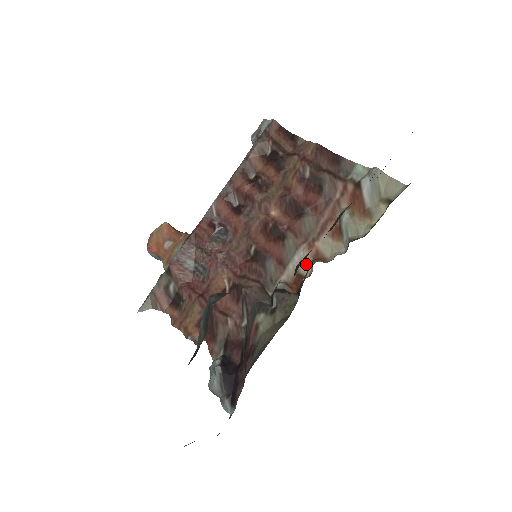
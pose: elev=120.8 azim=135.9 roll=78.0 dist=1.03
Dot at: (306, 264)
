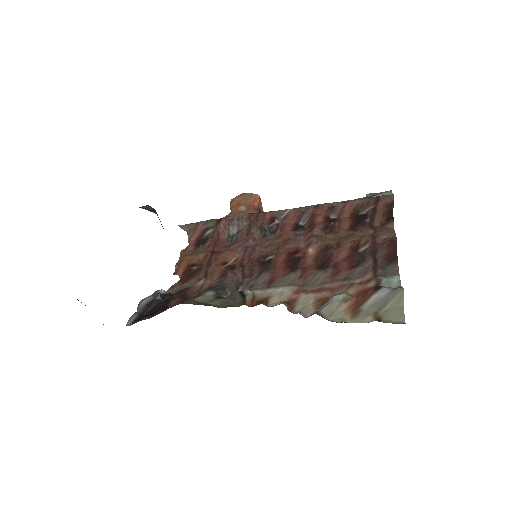
Dot at: (280, 299)
